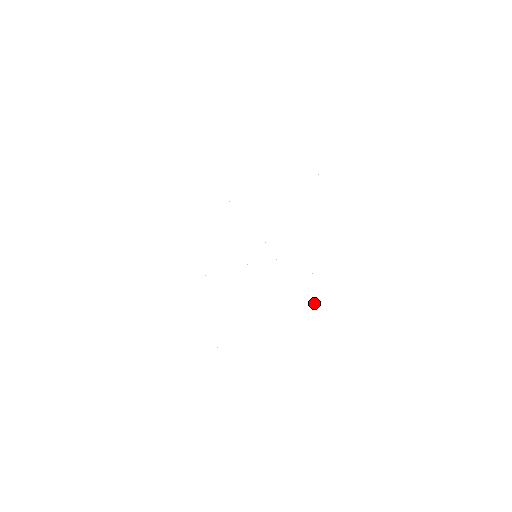
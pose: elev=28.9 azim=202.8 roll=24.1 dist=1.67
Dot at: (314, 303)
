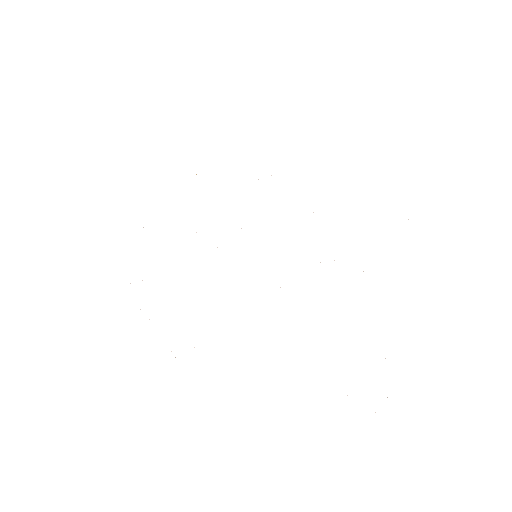
Dot at: occluded
